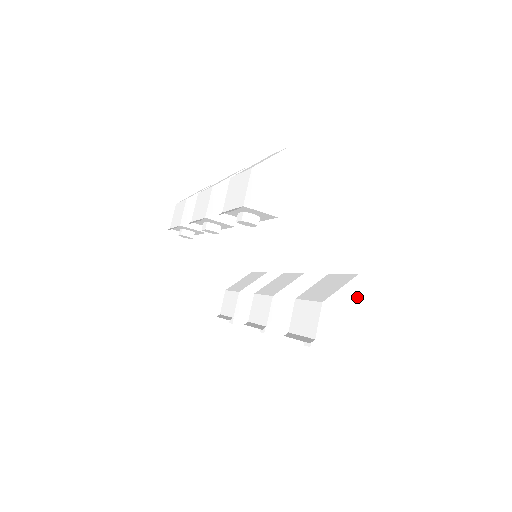
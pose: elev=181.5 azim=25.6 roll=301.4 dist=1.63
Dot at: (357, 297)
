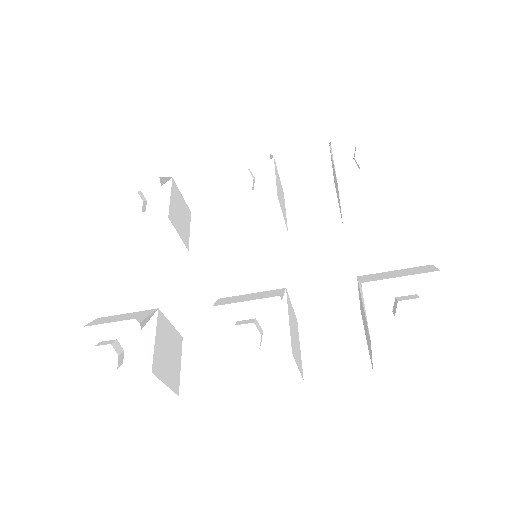
Dot at: occluded
